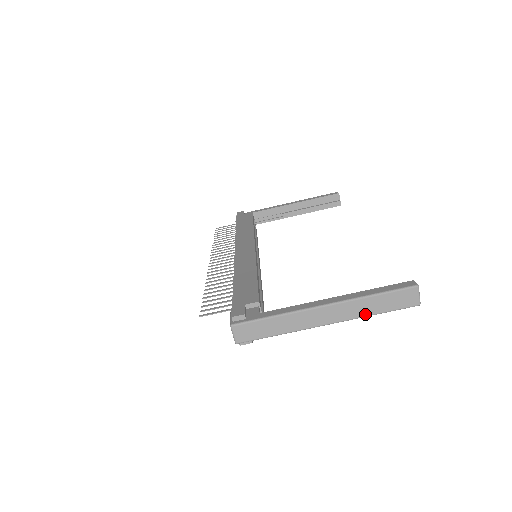
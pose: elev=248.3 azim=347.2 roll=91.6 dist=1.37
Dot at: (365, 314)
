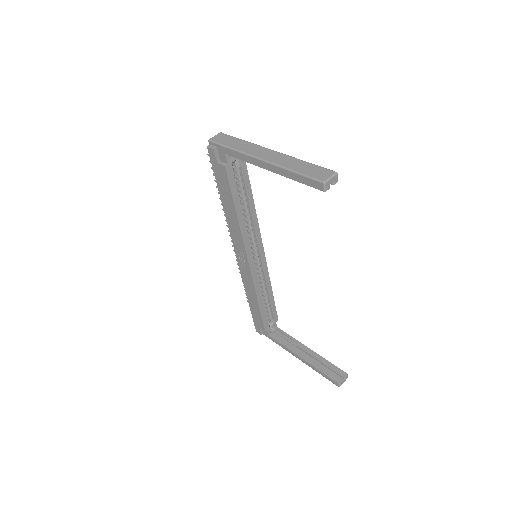
Dot at: (287, 166)
